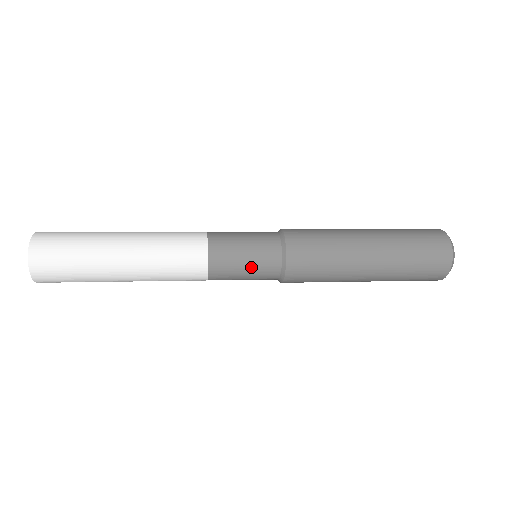
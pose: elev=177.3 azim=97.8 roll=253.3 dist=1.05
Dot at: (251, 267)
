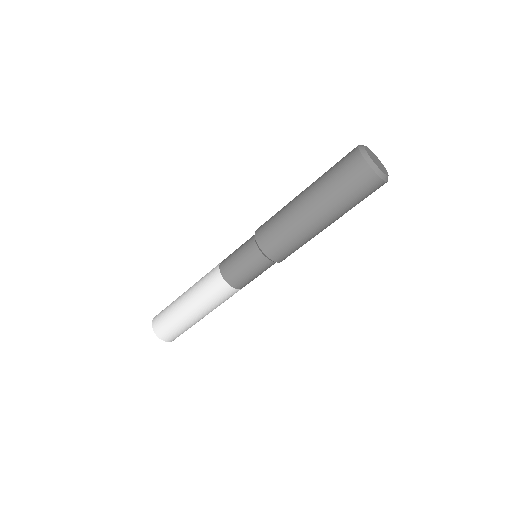
Dot at: (240, 248)
